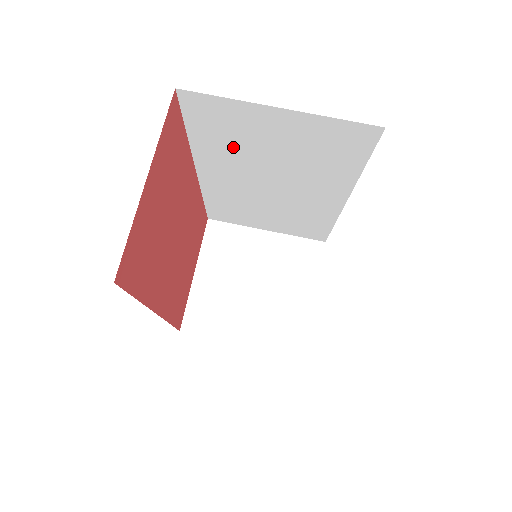
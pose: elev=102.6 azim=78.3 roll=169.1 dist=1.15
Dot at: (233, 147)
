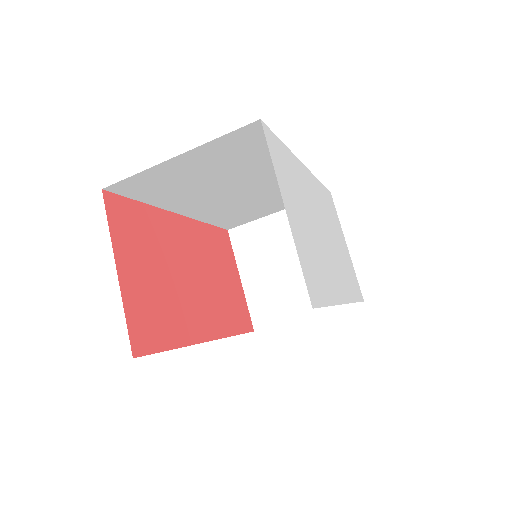
Dot at: (181, 190)
